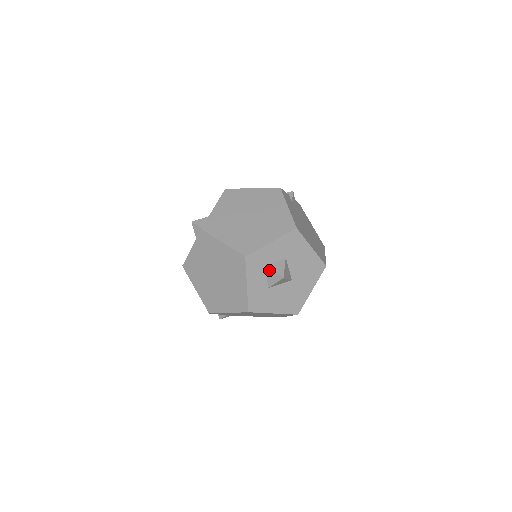
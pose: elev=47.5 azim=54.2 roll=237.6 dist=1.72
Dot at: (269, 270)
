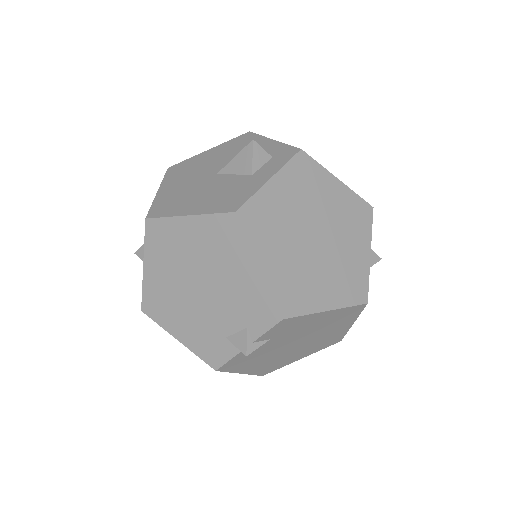
Dot at: occluded
